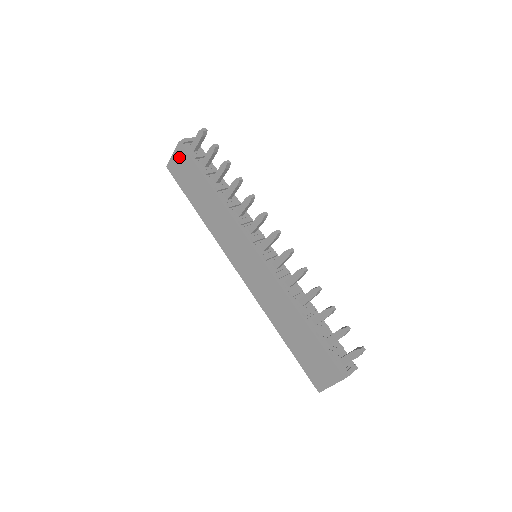
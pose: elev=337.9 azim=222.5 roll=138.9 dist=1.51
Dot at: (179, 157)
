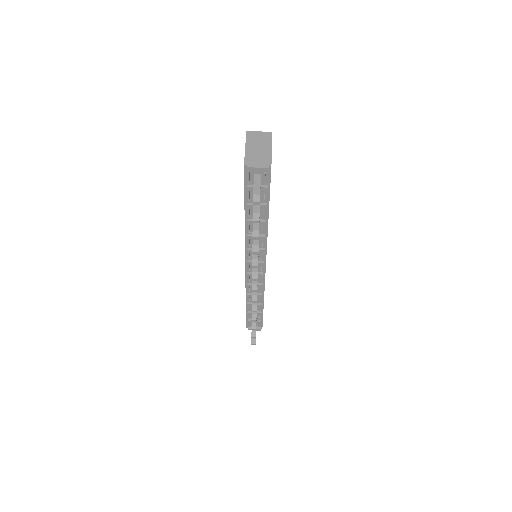
Dot at: occluded
